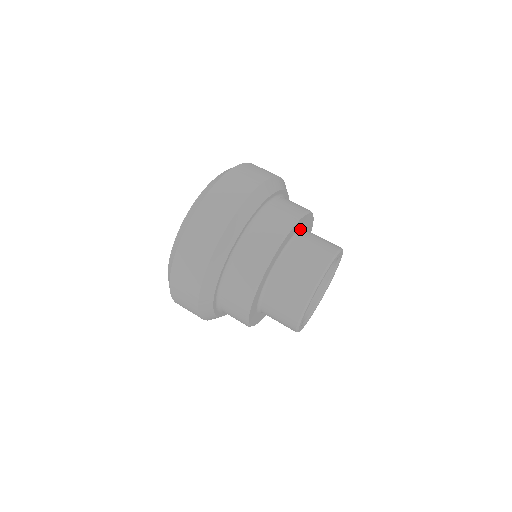
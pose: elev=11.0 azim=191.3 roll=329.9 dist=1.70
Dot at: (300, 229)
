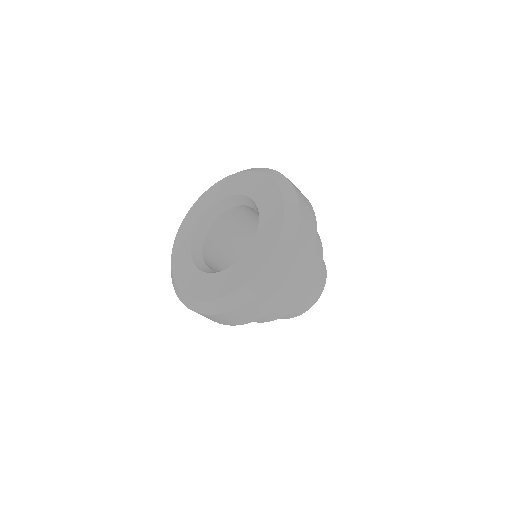
Dot at: occluded
